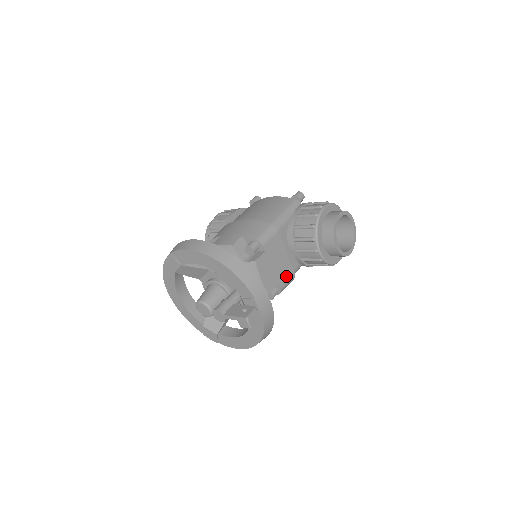
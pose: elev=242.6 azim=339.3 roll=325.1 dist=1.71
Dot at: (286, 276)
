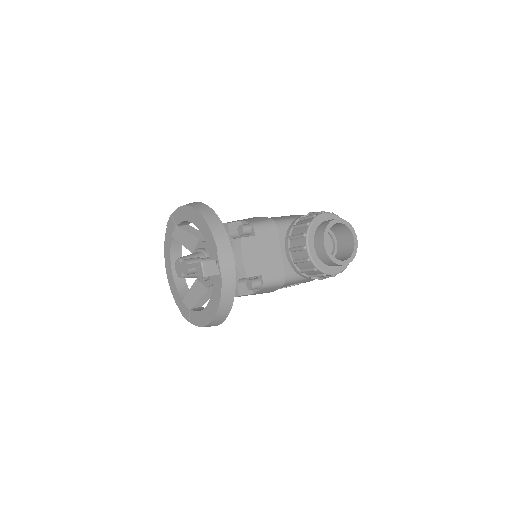
Dot at: (273, 273)
